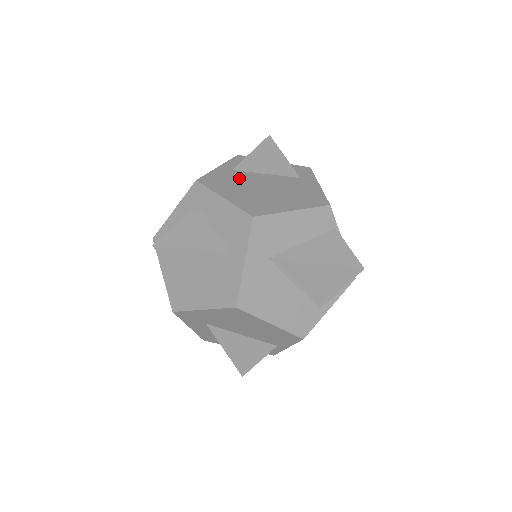
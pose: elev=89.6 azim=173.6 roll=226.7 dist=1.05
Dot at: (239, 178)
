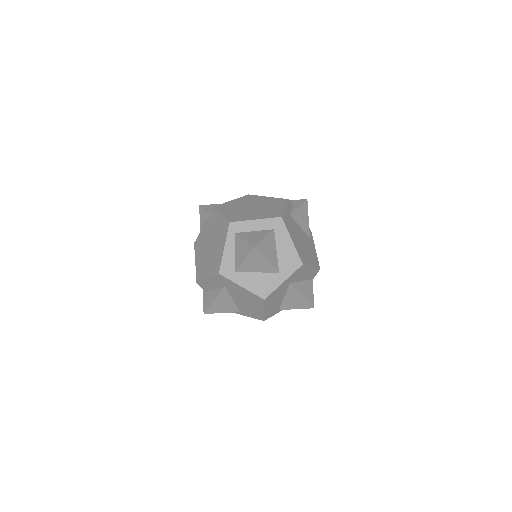
Dot at: (294, 225)
